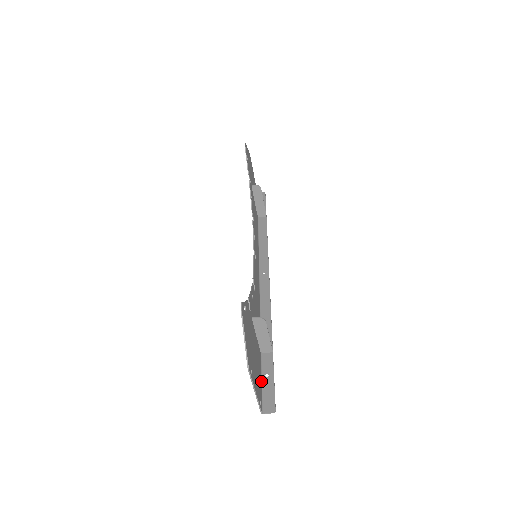
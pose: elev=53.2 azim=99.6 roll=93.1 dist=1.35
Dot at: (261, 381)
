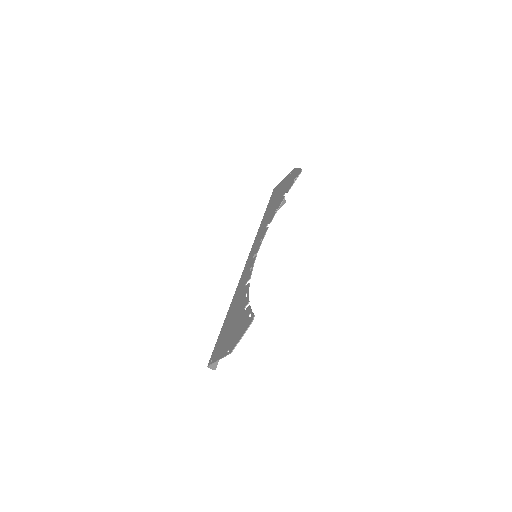
Dot at: (216, 345)
